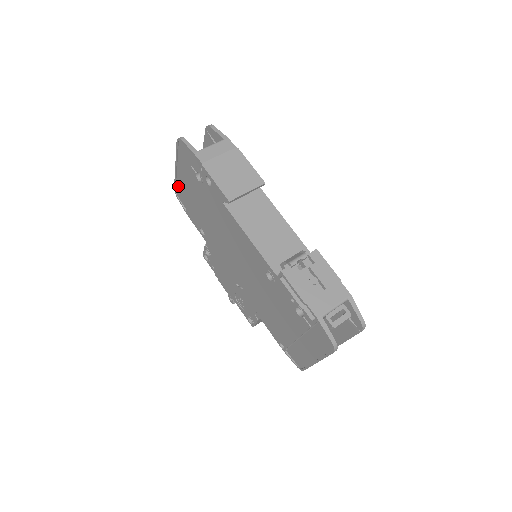
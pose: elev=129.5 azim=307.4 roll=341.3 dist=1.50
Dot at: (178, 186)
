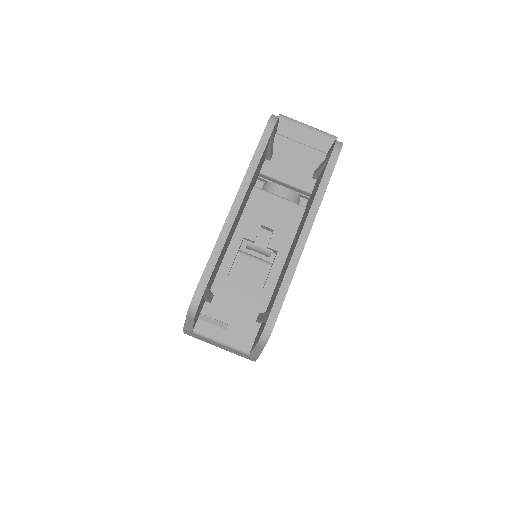
Dot at: occluded
